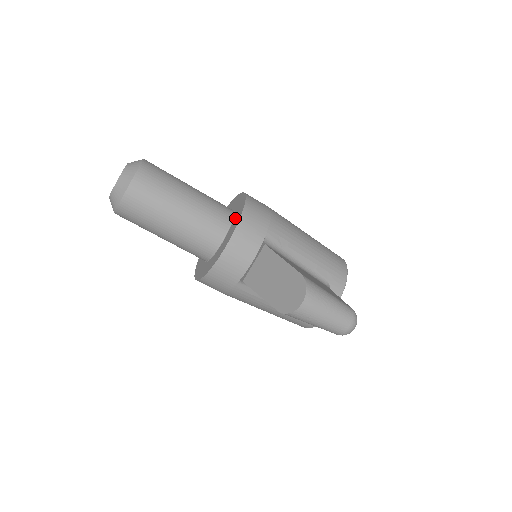
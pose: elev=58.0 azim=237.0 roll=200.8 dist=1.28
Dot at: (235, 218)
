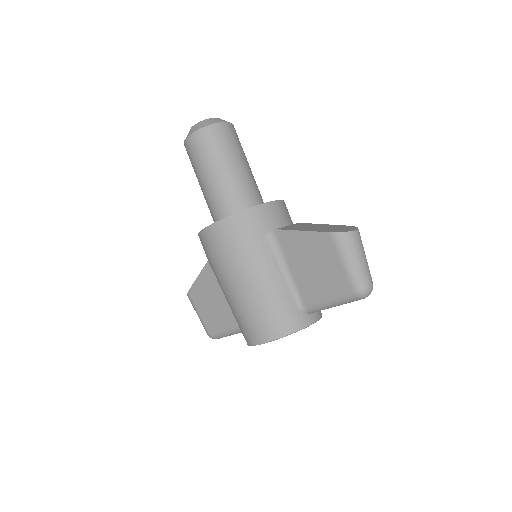
Dot at: occluded
